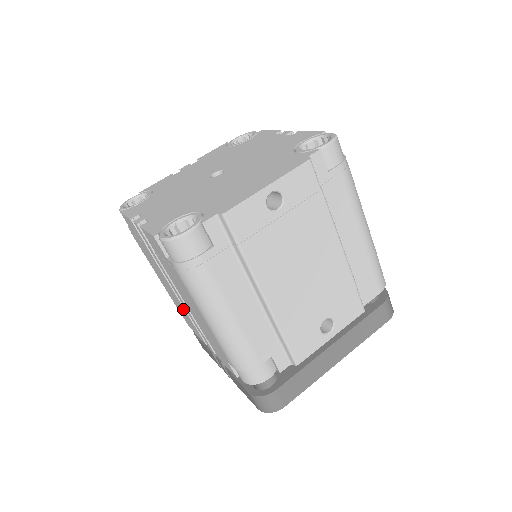
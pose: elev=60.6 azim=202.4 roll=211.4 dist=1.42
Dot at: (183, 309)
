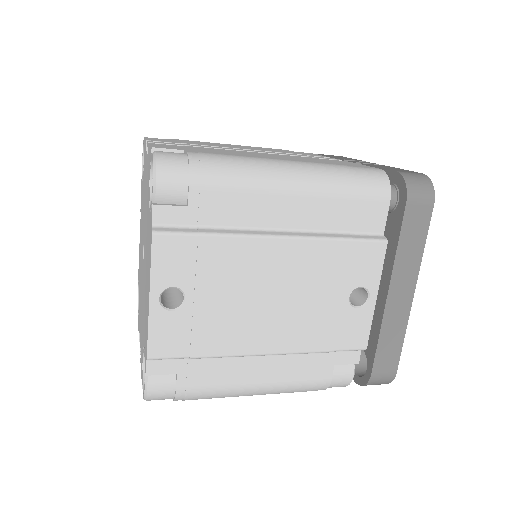
Dot at: occluded
